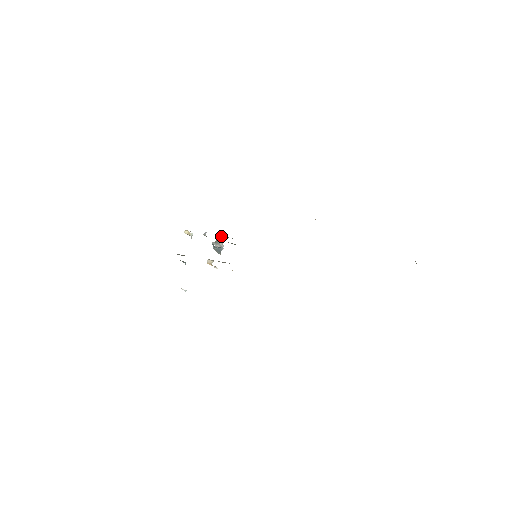
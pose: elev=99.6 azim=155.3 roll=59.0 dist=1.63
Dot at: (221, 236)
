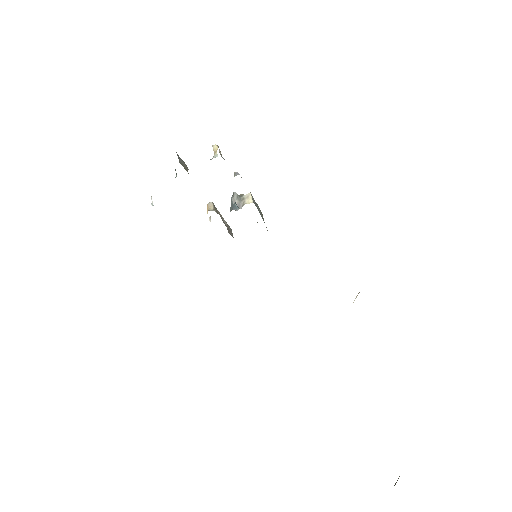
Dot at: (251, 196)
